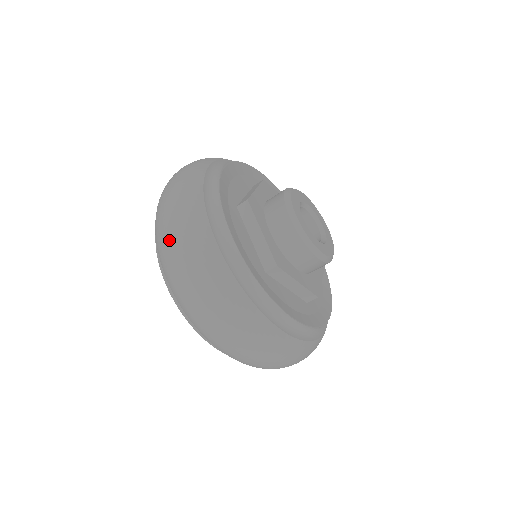
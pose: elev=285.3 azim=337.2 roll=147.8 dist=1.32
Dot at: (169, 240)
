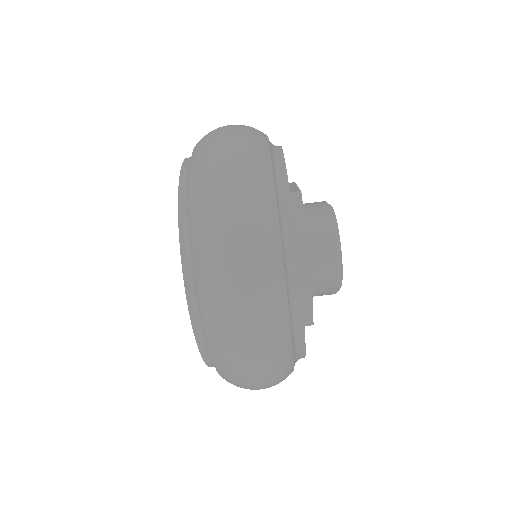
Dot at: occluded
